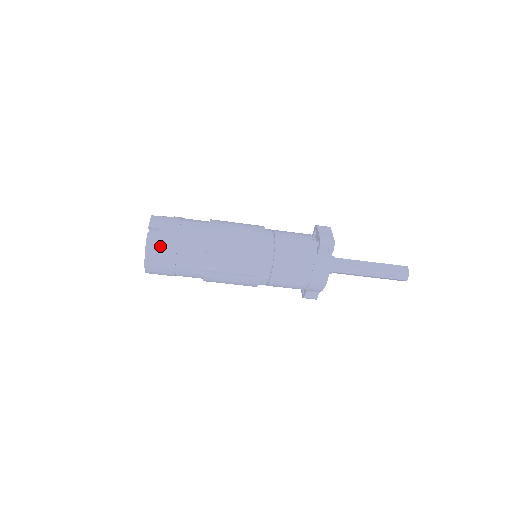
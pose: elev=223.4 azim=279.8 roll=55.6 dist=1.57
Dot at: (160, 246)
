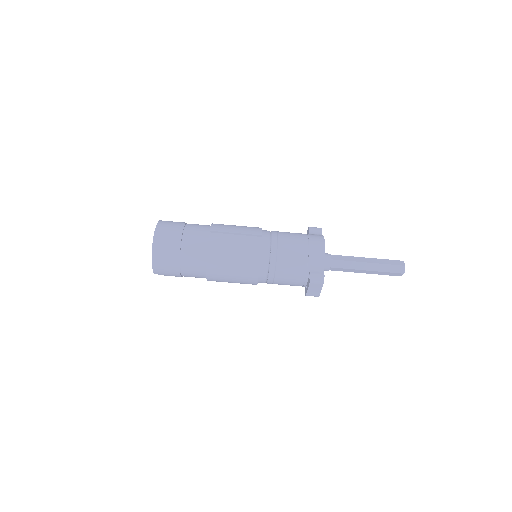
Dot at: (171, 222)
